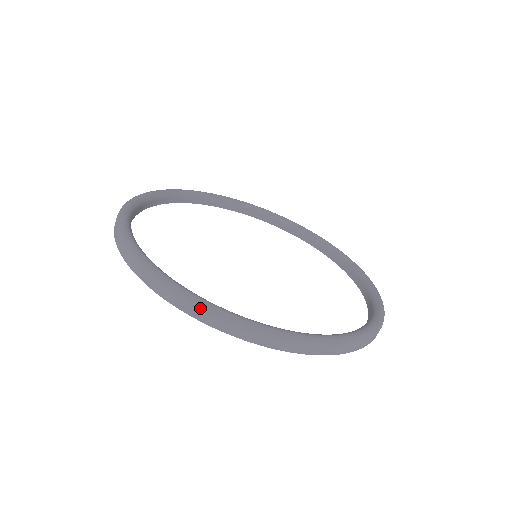
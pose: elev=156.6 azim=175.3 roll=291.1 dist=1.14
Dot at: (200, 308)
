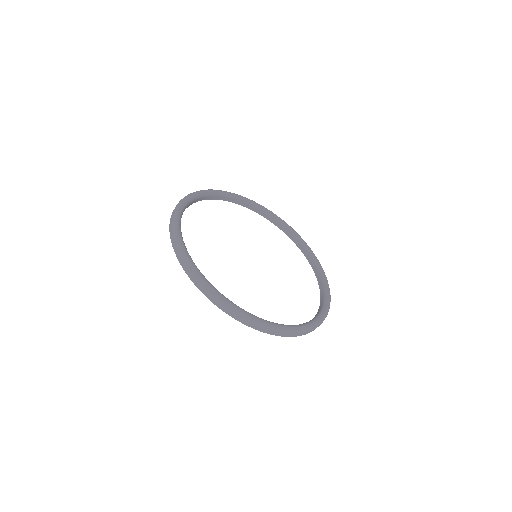
Dot at: (227, 306)
